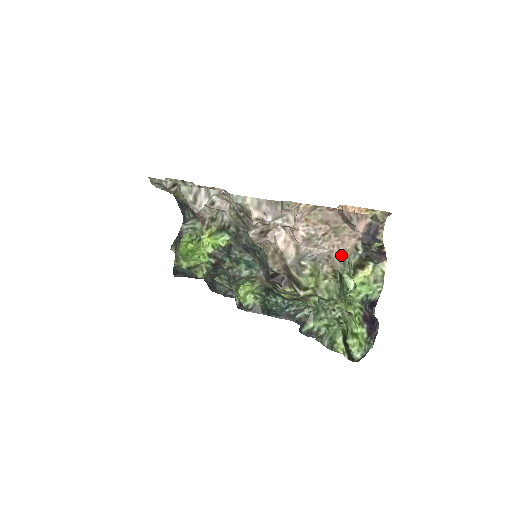
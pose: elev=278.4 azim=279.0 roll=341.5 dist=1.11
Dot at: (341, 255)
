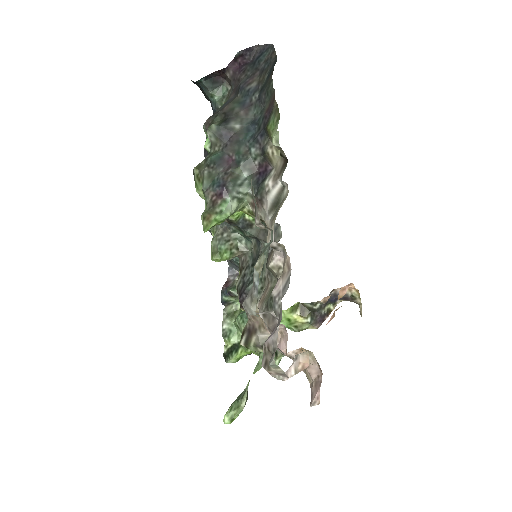
Dot at: occluded
